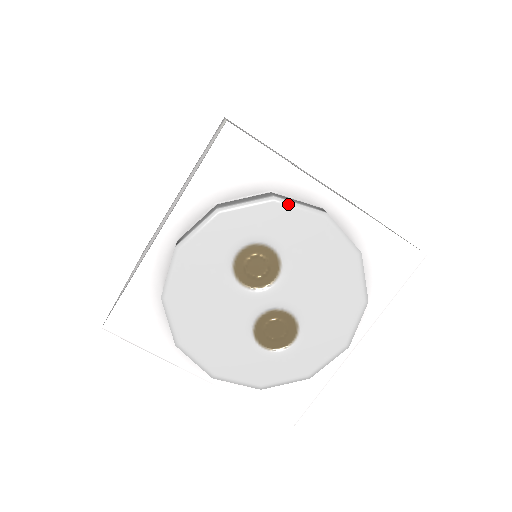
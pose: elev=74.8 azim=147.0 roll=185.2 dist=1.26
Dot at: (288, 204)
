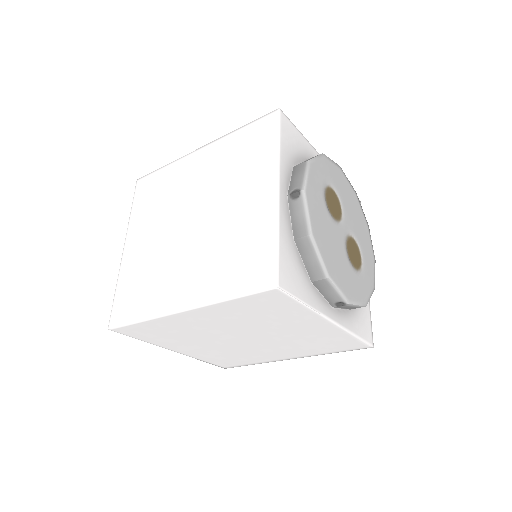
Dot at: (328, 159)
